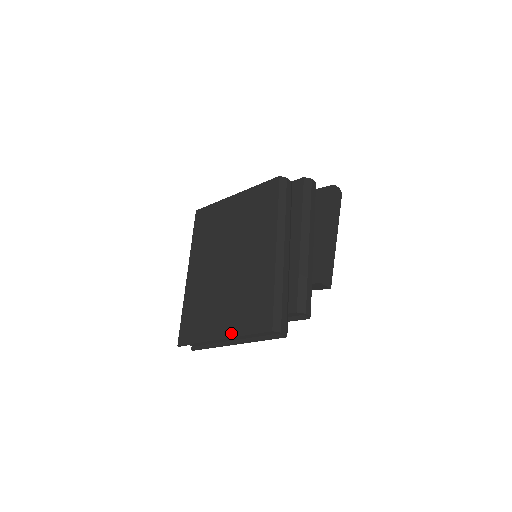
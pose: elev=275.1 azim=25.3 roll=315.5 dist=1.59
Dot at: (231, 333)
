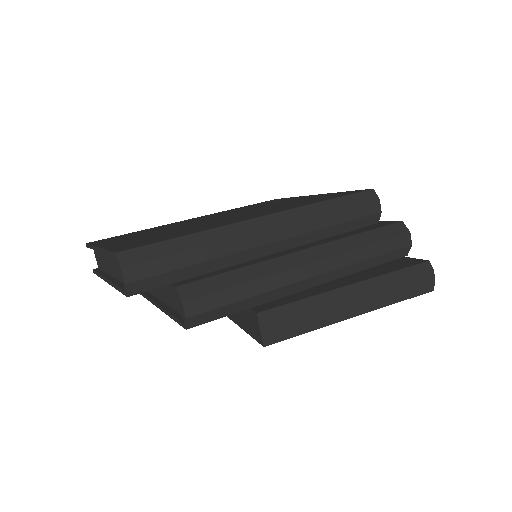
Dot at: (108, 245)
